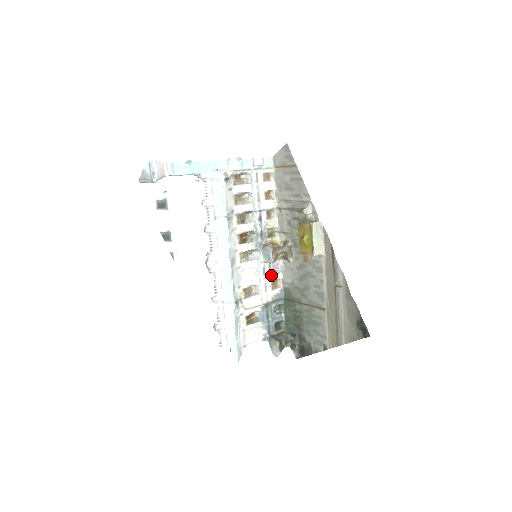
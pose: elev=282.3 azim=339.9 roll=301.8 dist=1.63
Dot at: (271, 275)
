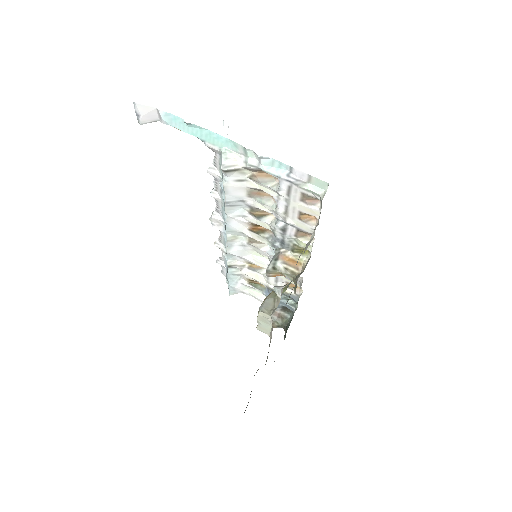
Dot at: (286, 277)
